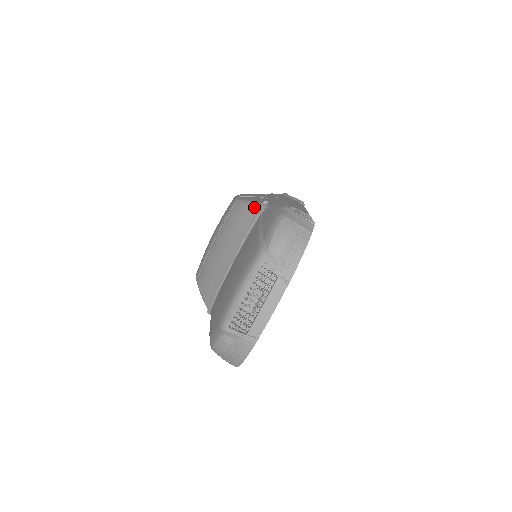
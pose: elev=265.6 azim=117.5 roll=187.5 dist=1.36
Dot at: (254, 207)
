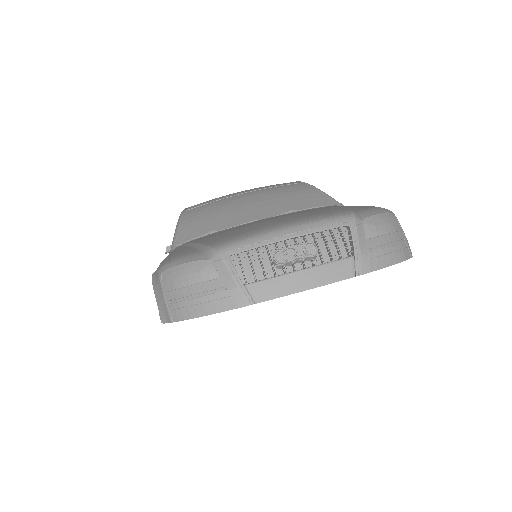
Dot at: (328, 197)
